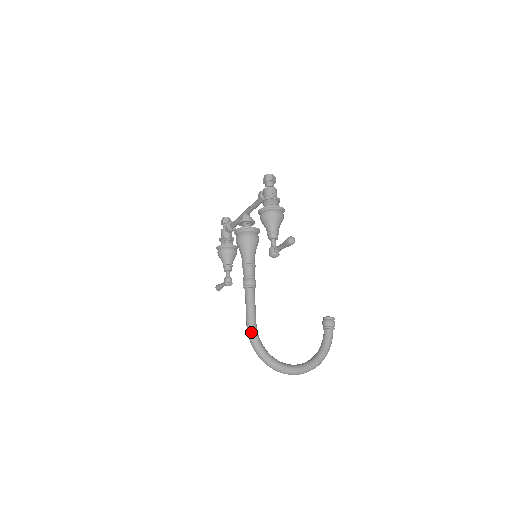
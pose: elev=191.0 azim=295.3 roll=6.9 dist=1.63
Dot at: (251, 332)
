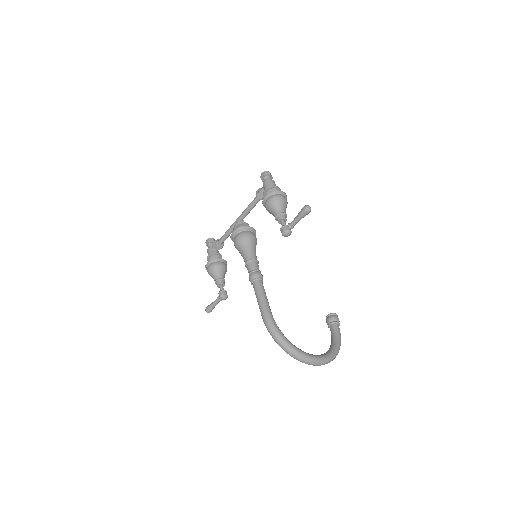
Dot at: (269, 320)
